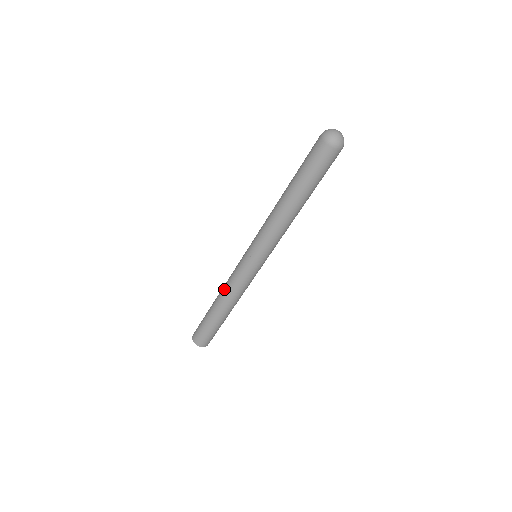
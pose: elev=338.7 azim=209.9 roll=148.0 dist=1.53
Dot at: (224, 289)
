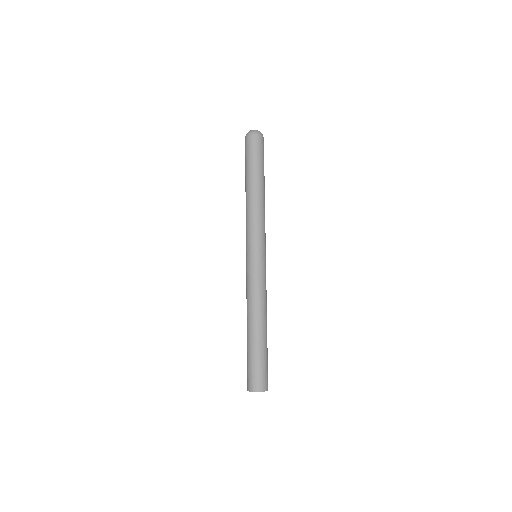
Dot at: occluded
